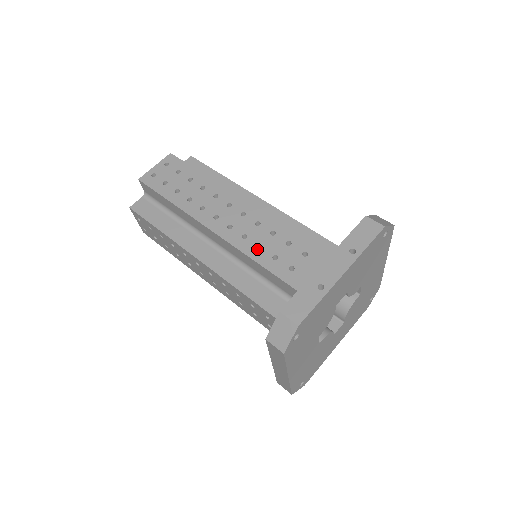
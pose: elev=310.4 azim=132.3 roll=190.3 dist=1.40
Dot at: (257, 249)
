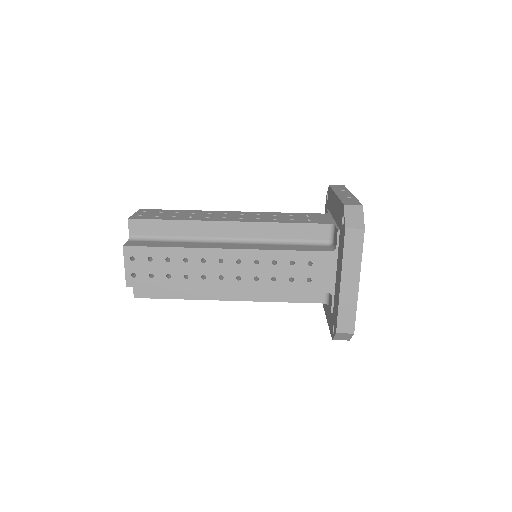
Dot at: (275, 220)
